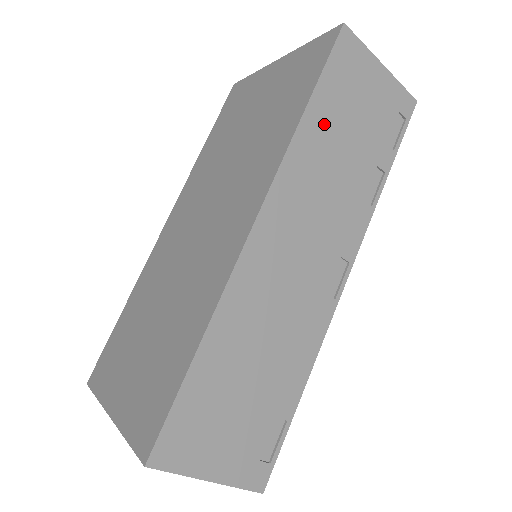
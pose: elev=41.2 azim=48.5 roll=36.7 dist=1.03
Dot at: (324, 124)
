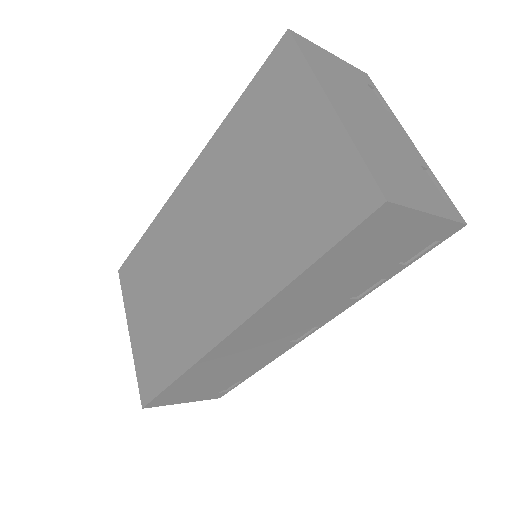
Dot at: (321, 275)
